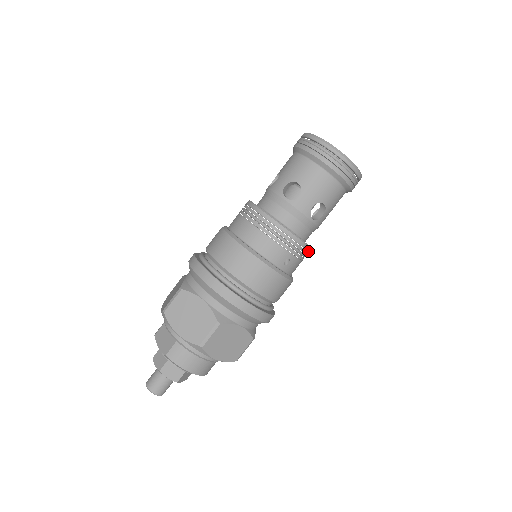
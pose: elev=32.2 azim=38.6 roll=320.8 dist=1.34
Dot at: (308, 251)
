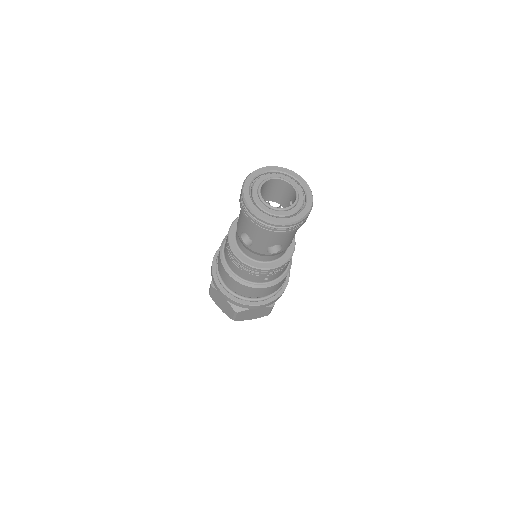
Dot at: (286, 263)
